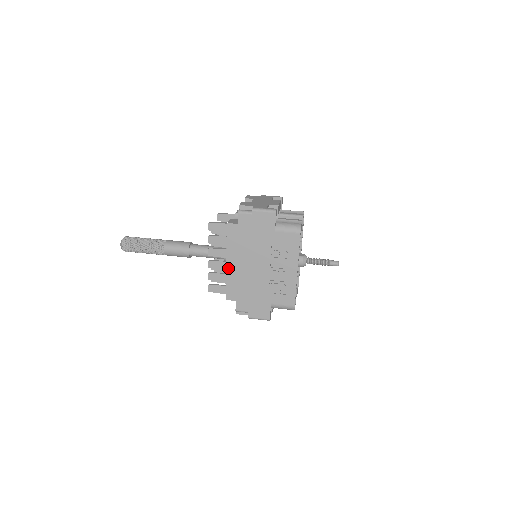
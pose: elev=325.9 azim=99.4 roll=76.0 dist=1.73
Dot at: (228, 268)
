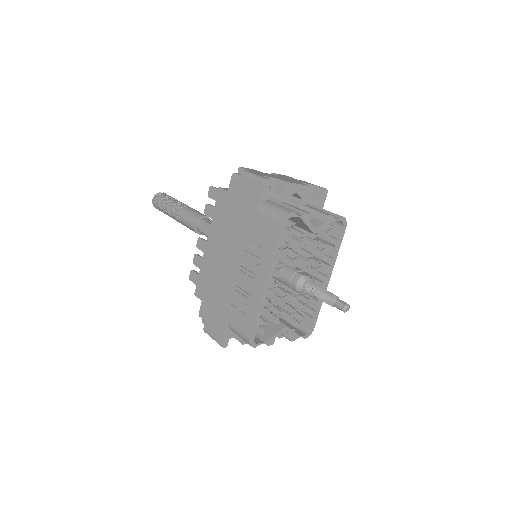
Dot at: (206, 251)
